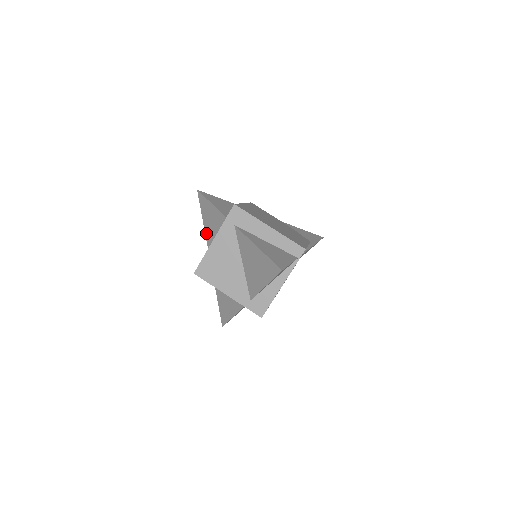
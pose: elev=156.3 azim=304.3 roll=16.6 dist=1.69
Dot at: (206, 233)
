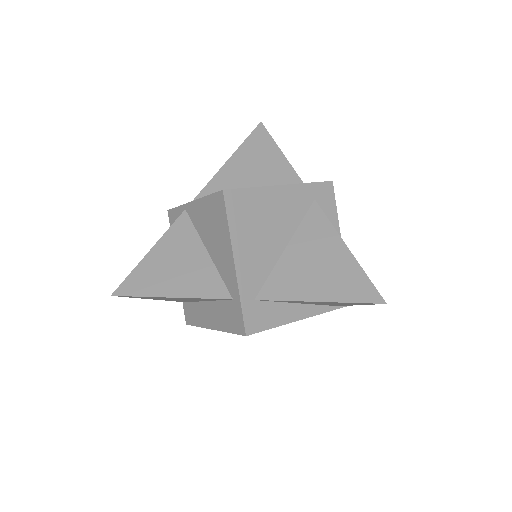
Dot at: (225, 169)
